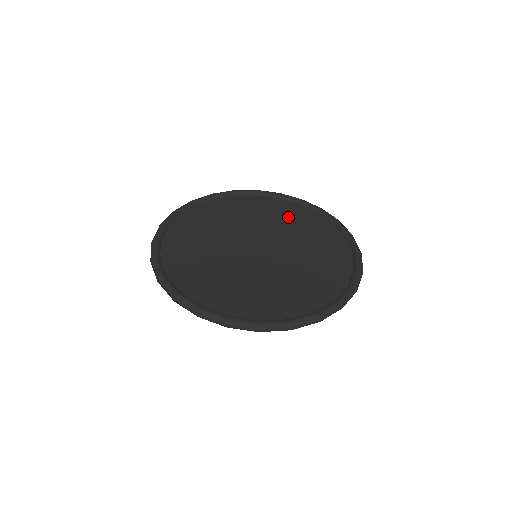
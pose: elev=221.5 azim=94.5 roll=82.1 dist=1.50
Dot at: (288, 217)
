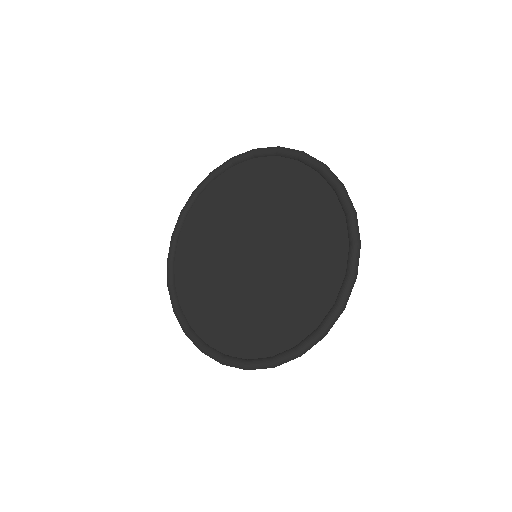
Dot at: (284, 191)
